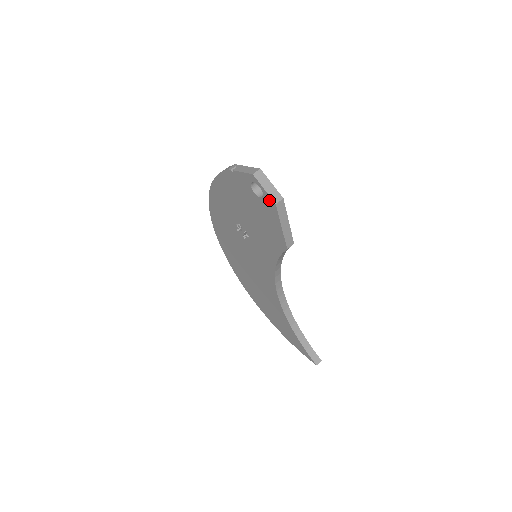
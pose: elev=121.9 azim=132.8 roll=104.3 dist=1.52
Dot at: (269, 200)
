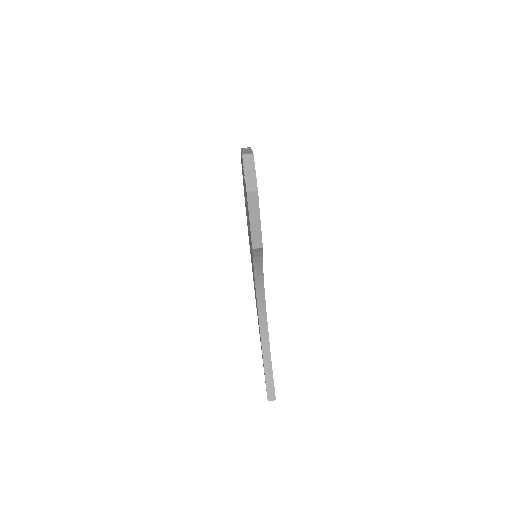
Dot at: (246, 187)
